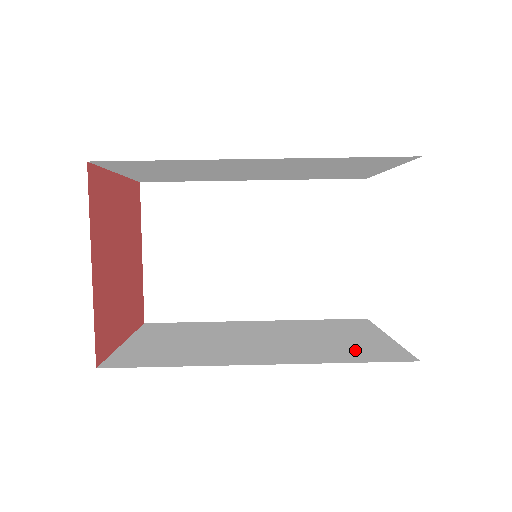
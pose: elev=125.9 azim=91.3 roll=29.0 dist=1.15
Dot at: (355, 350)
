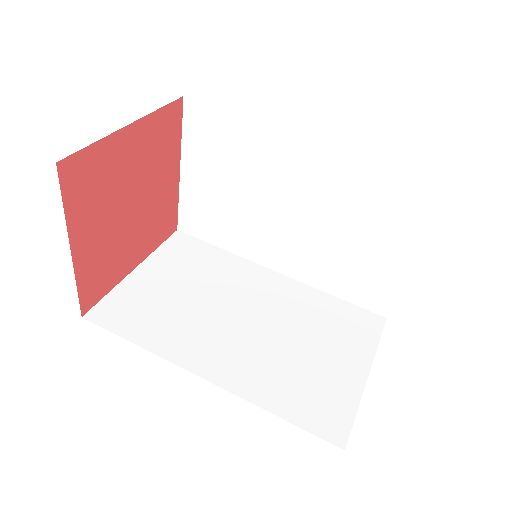
Dot at: (307, 392)
